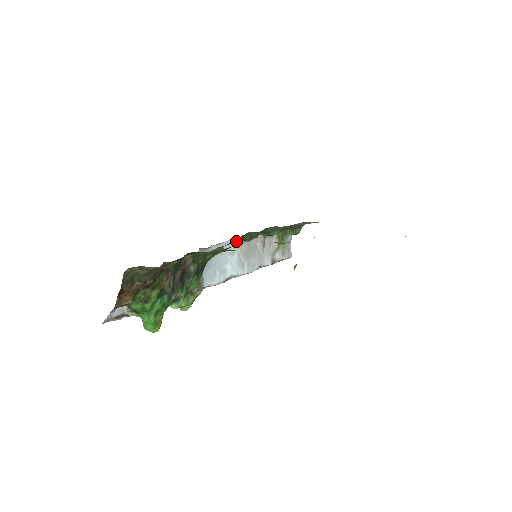
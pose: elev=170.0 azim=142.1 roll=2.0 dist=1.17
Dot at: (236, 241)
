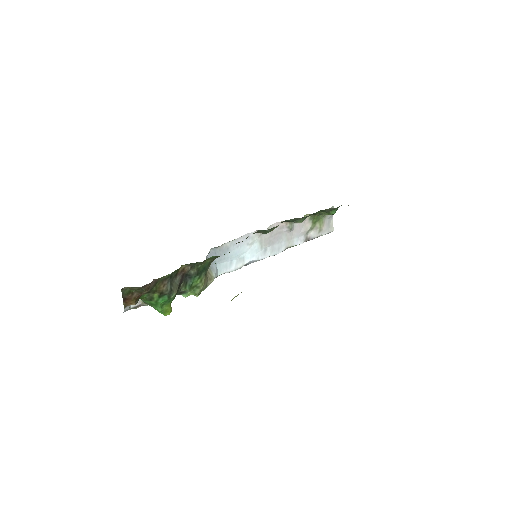
Dot at: (255, 233)
